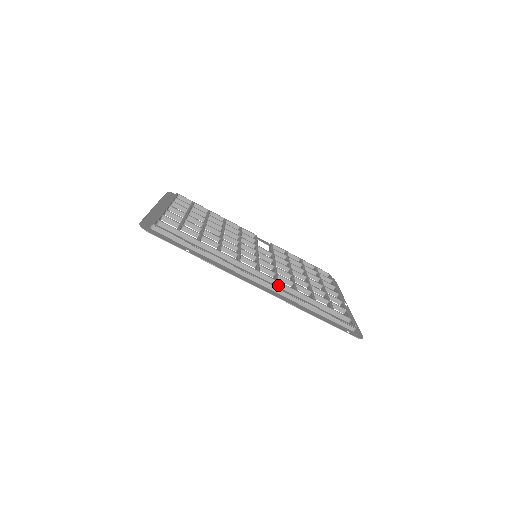
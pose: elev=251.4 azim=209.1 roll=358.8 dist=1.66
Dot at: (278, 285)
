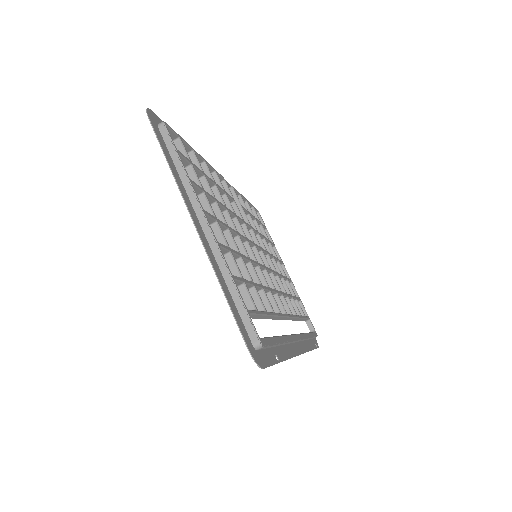
Dot at: (291, 319)
